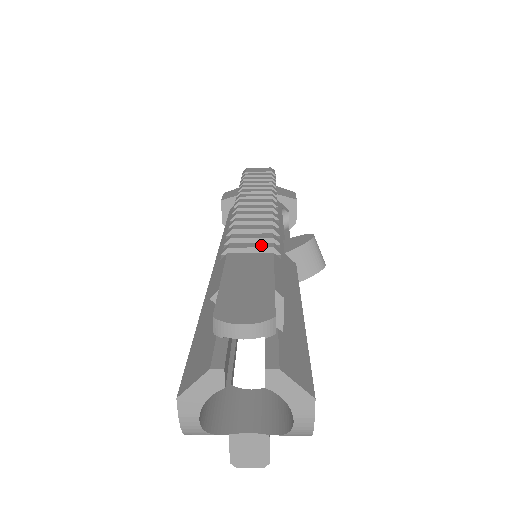
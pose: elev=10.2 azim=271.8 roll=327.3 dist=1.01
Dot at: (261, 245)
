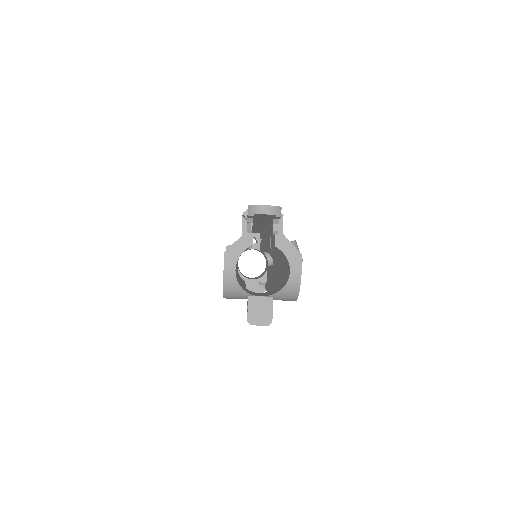
Dot at: occluded
